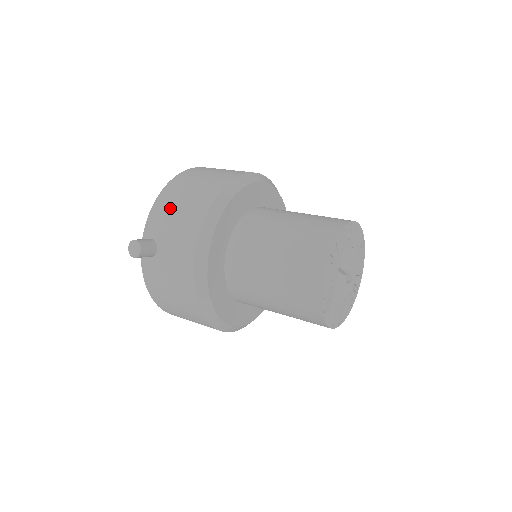
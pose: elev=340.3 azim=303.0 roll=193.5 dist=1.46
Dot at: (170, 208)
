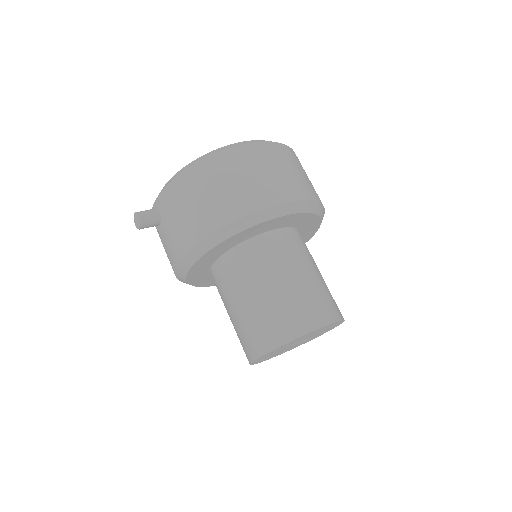
Dot at: (179, 202)
